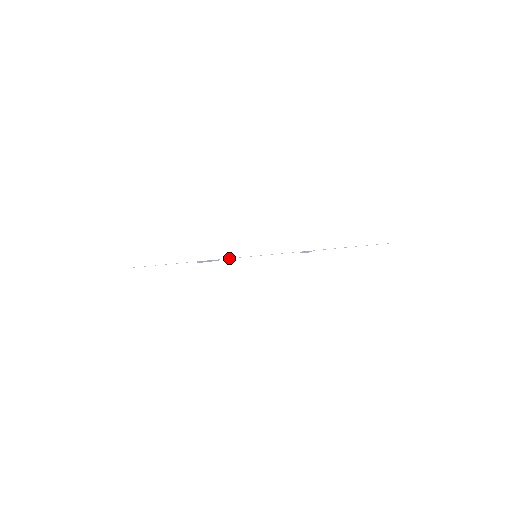
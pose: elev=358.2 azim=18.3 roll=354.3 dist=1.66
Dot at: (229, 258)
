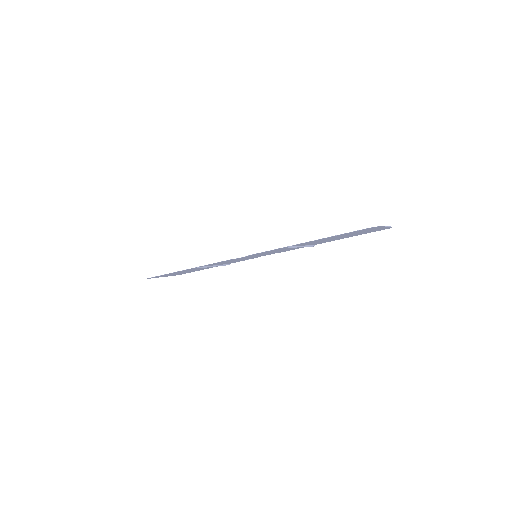
Dot at: occluded
